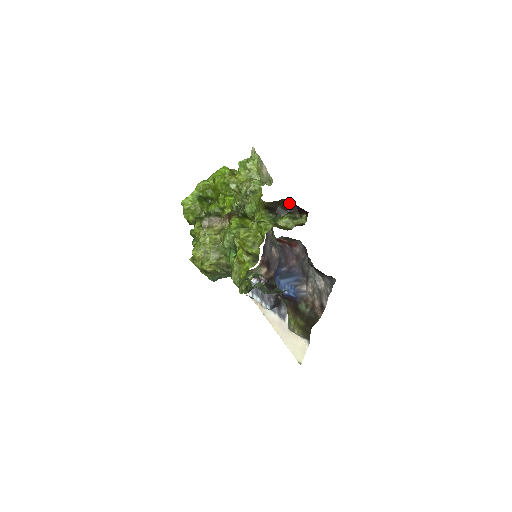
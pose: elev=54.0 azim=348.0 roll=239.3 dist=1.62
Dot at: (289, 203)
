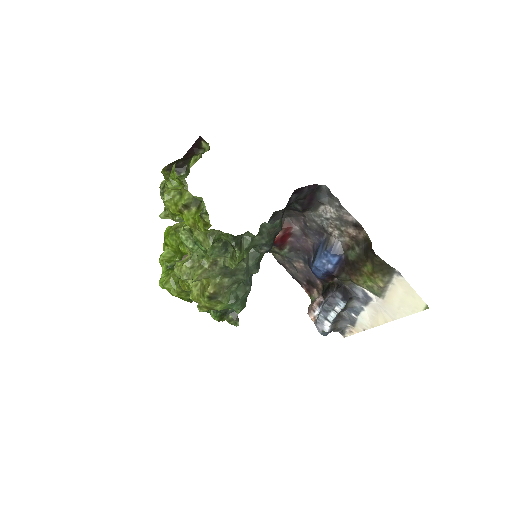
Dot at: (187, 154)
